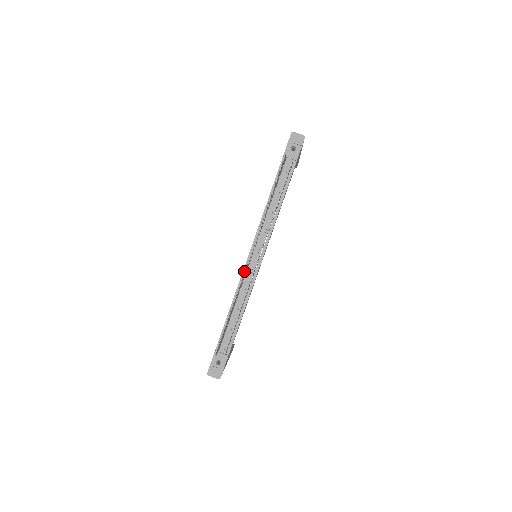
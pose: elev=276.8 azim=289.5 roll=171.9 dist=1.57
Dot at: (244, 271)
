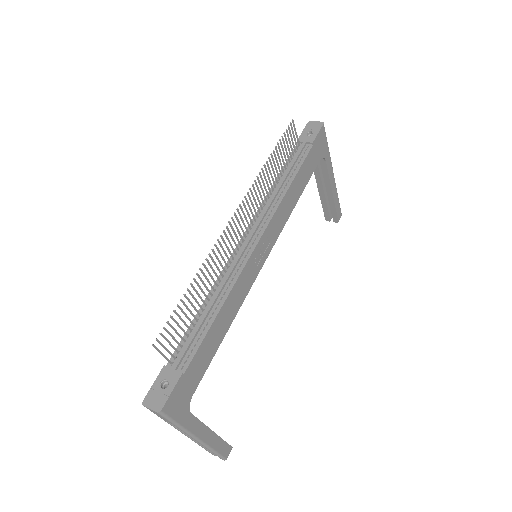
Dot at: (231, 258)
